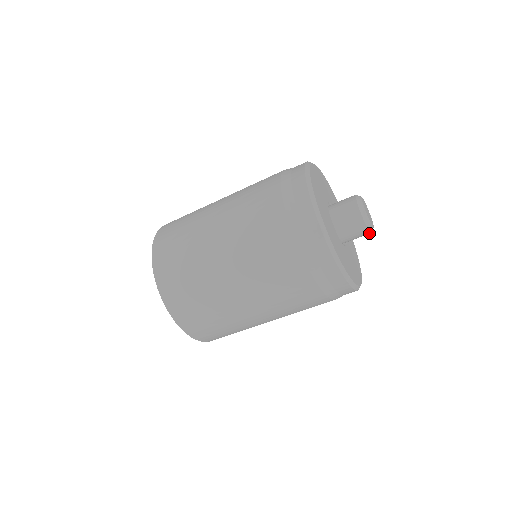
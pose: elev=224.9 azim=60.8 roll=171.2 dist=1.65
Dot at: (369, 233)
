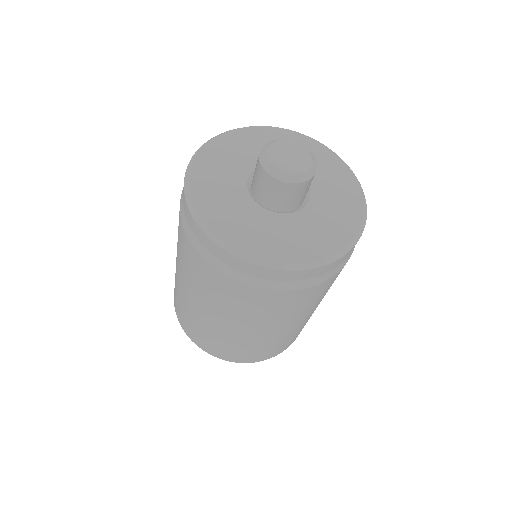
Dot at: (283, 183)
